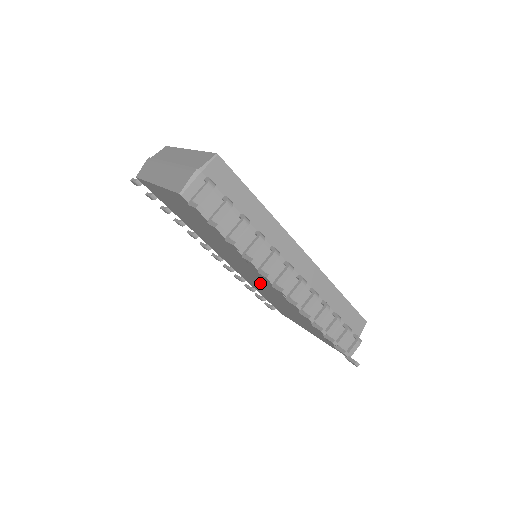
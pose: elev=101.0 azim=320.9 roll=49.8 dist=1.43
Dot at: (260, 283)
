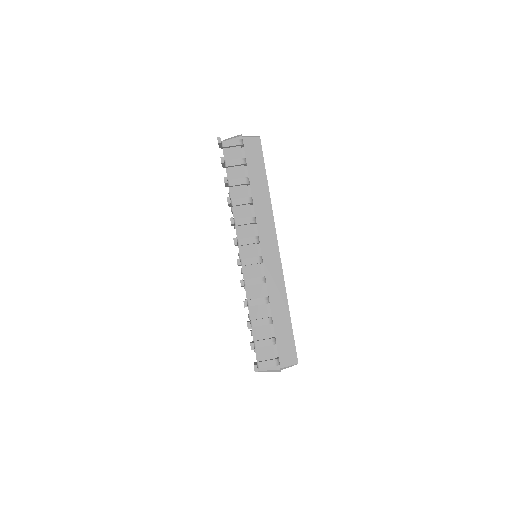
Dot at: occluded
